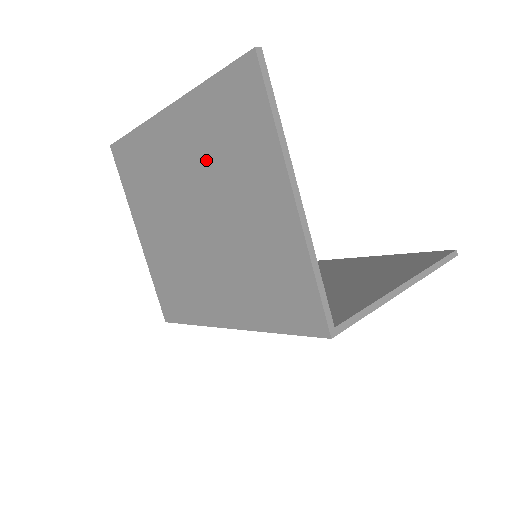
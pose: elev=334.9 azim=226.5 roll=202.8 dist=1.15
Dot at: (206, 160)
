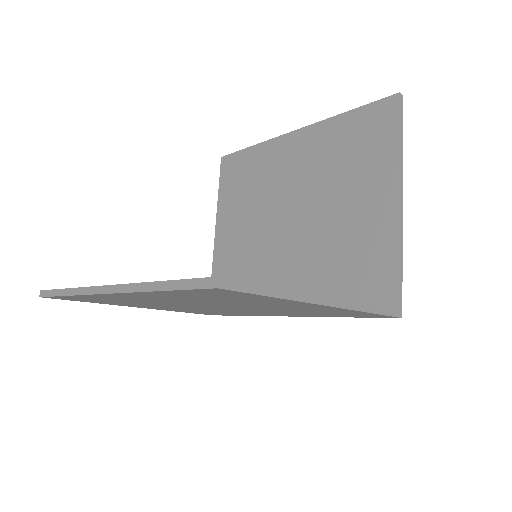
Dot at: (197, 301)
